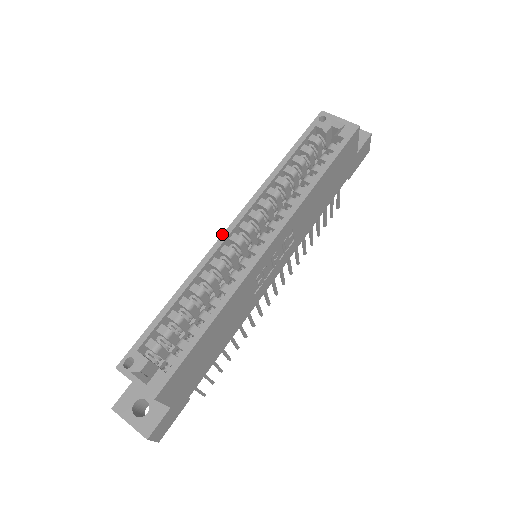
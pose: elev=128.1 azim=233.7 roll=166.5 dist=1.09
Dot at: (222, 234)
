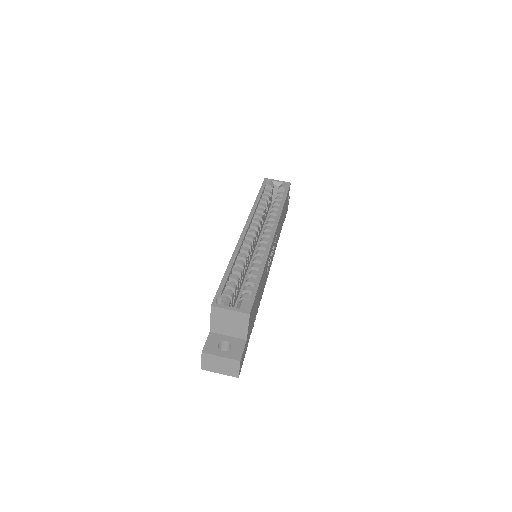
Dot at: (241, 233)
